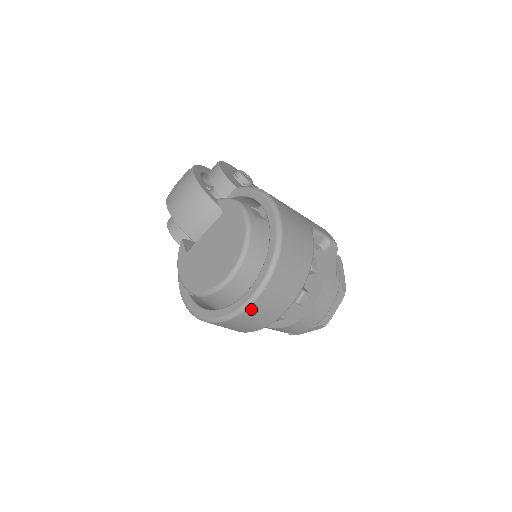
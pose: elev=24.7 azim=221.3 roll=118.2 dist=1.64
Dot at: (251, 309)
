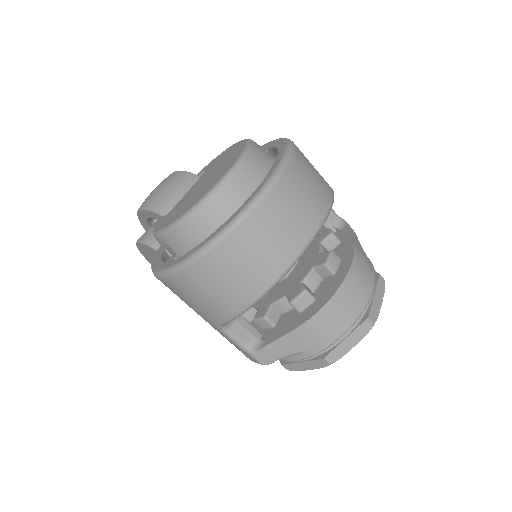
Dot at: (269, 201)
